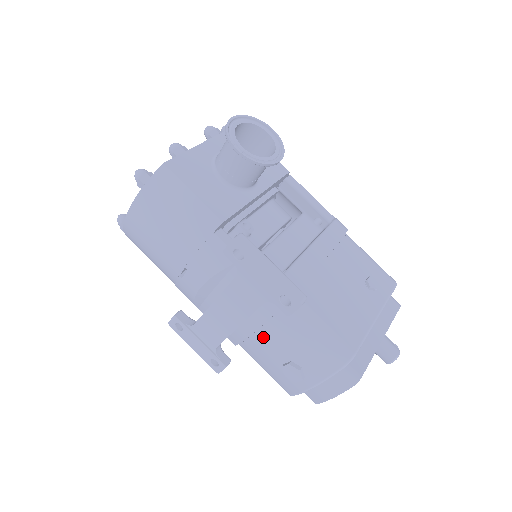
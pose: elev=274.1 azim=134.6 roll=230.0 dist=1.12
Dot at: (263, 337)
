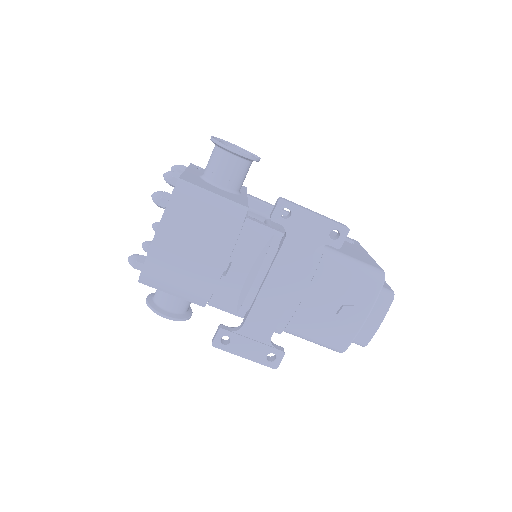
Dot at: (312, 297)
